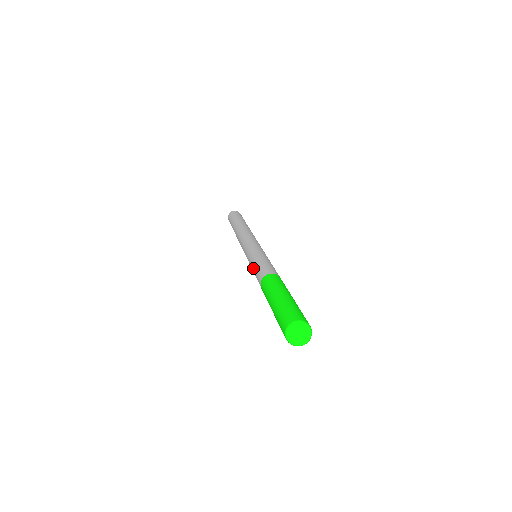
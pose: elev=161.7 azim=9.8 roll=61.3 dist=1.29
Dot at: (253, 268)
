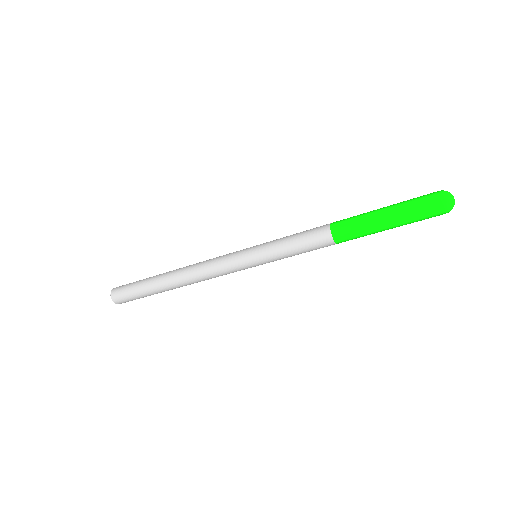
Dot at: occluded
